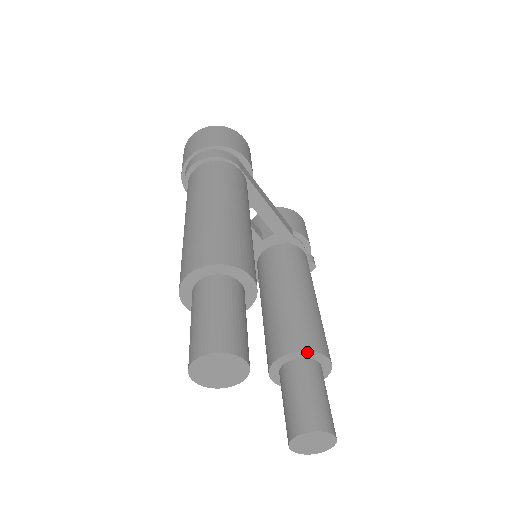
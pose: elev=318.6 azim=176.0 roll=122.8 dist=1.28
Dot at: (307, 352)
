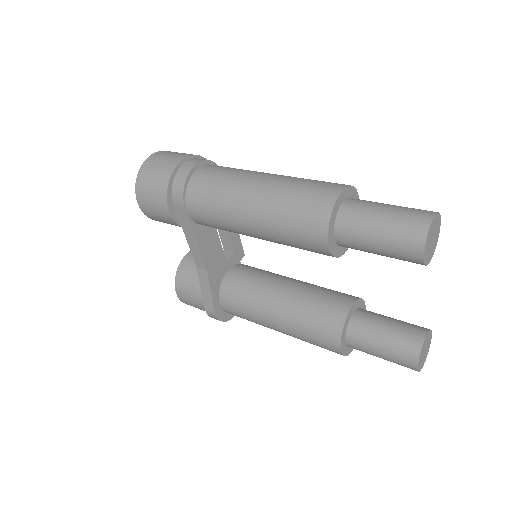
Dot at: (360, 300)
